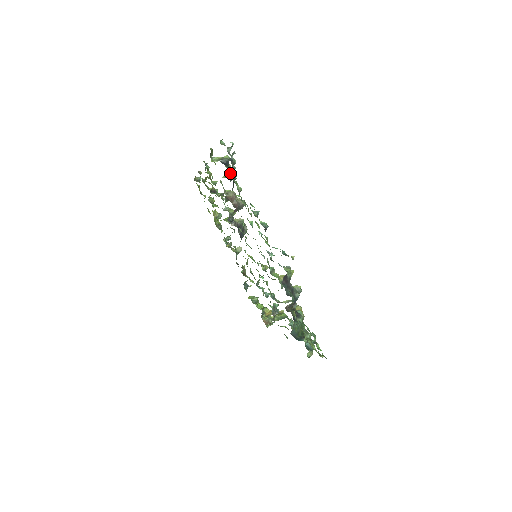
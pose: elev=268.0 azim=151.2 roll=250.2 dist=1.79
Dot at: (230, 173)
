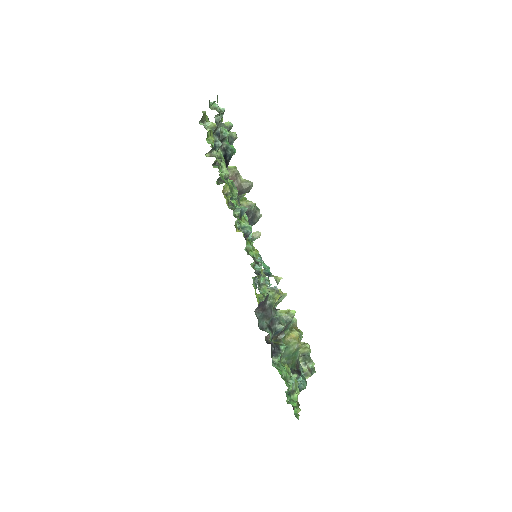
Dot at: (221, 149)
